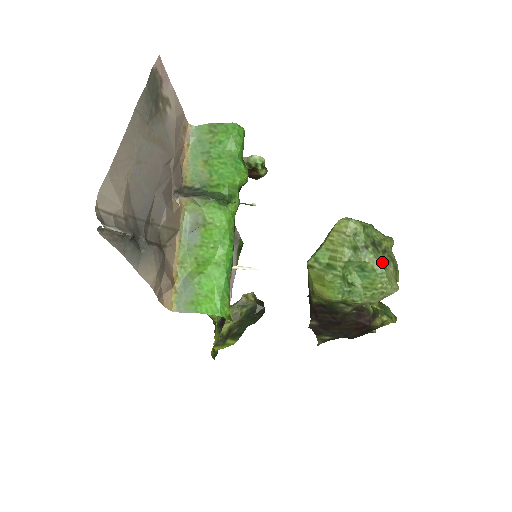
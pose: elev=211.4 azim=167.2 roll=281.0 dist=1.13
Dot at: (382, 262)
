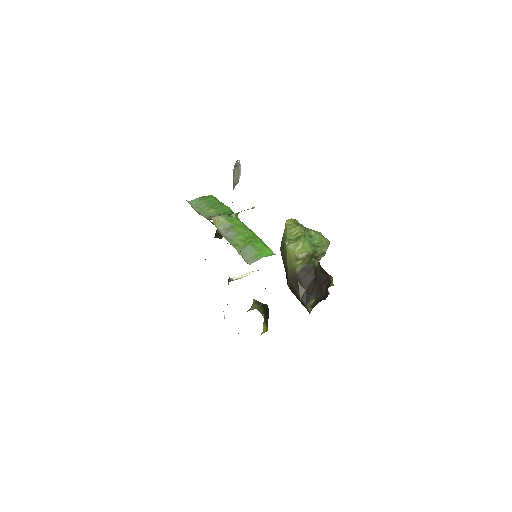
Dot at: occluded
